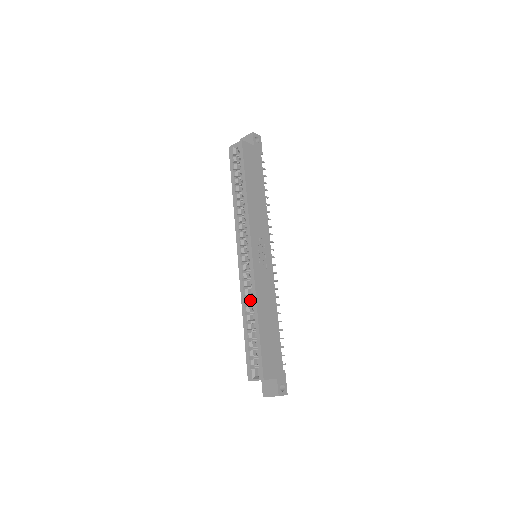
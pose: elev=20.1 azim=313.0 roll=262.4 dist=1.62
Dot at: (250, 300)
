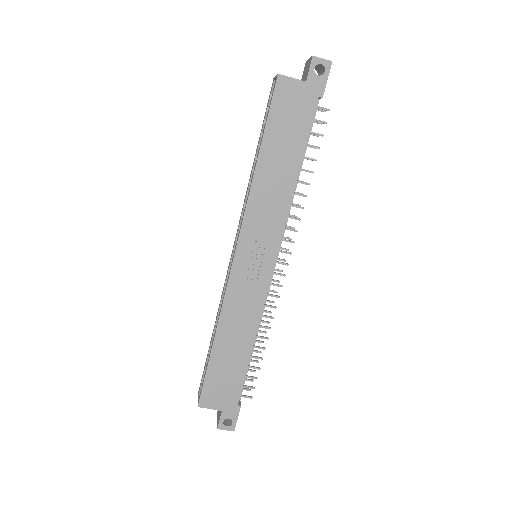
Dot at: occluded
